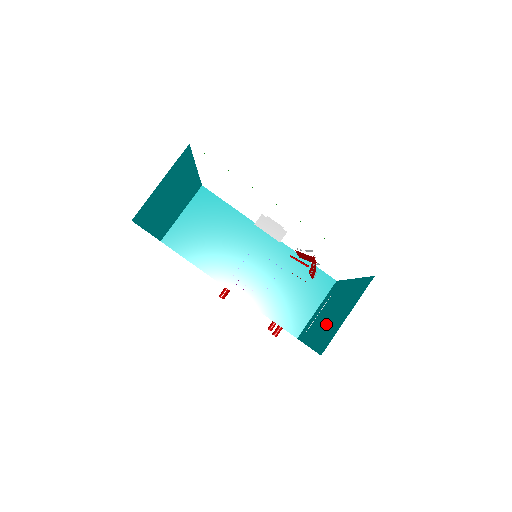
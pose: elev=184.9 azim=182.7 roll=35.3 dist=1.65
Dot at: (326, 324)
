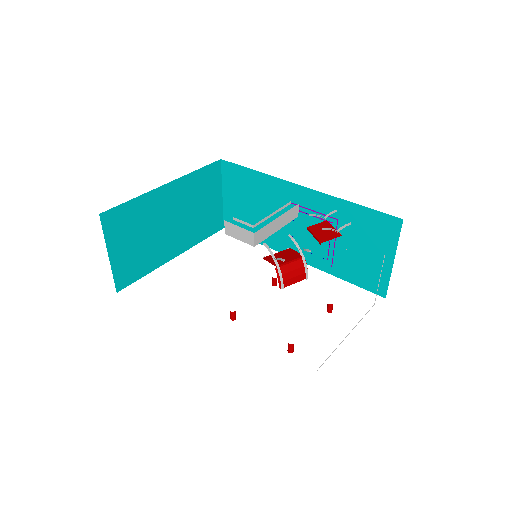
Dot at: occluded
